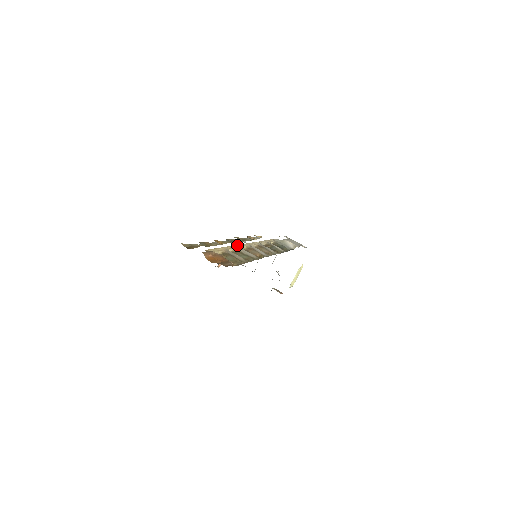
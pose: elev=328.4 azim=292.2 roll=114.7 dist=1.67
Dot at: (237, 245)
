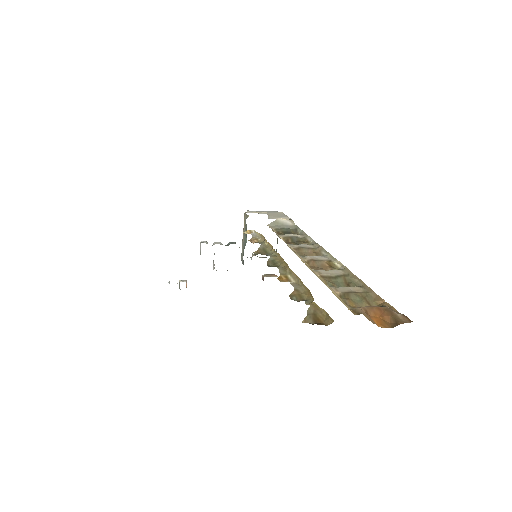
Dot at: (310, 269)
